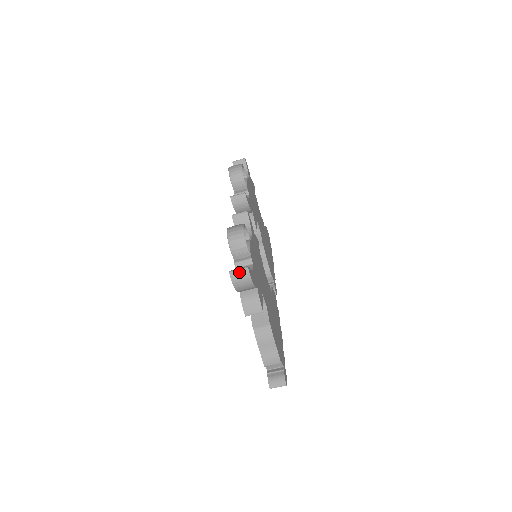
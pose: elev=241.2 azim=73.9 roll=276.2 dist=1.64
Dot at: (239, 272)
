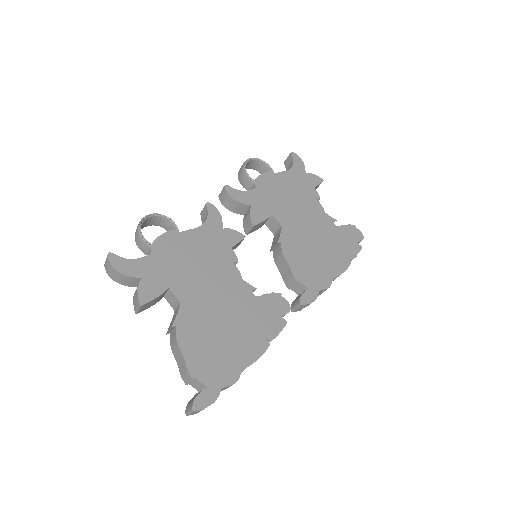
Dot at: (106, 261)
